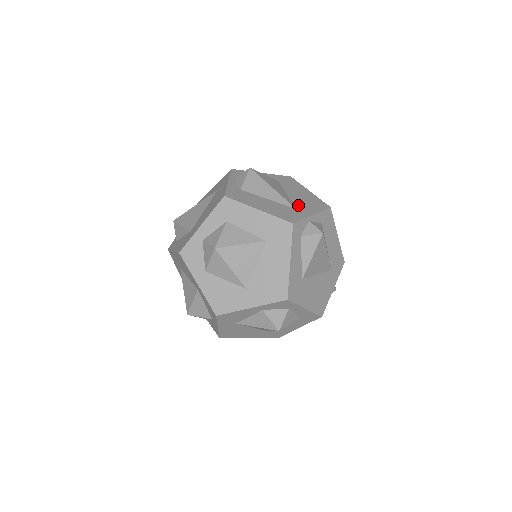
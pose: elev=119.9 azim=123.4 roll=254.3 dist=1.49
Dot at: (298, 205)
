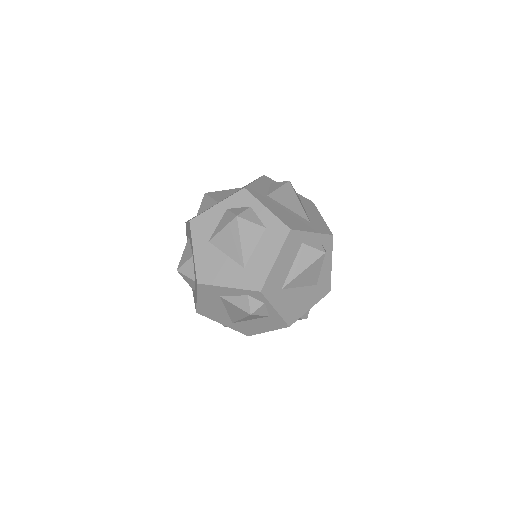
Dot at: occluded
